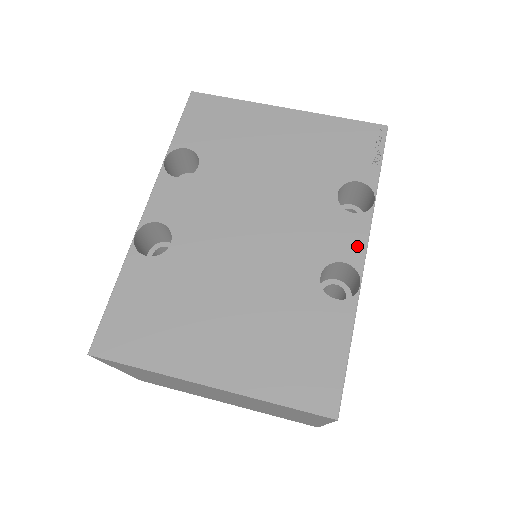
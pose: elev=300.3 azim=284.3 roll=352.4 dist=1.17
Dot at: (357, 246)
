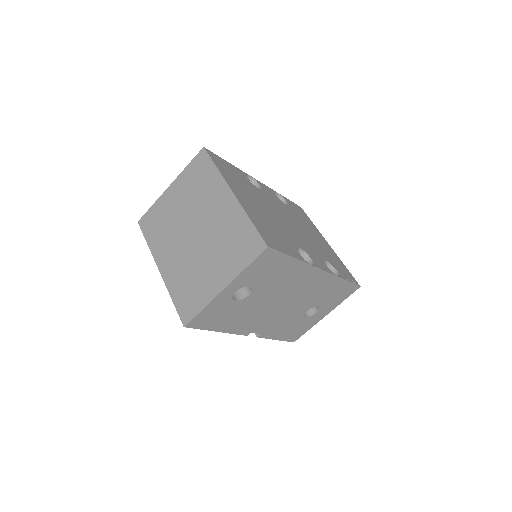
Dot at: (321, 266)
